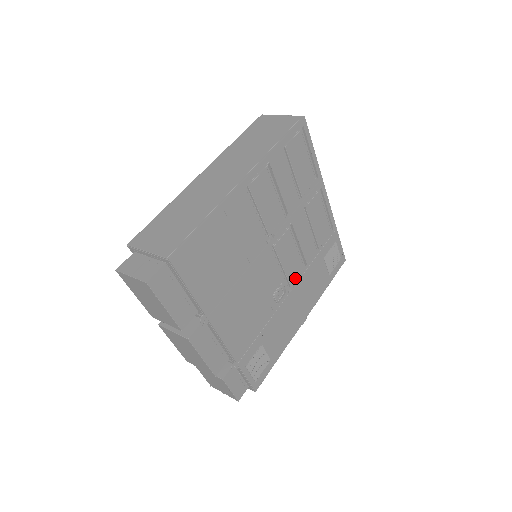
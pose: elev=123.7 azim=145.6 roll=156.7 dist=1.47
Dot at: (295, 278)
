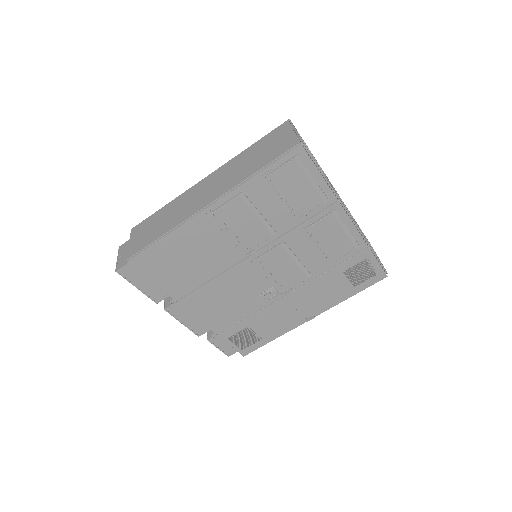
Dot at: (292, 285)
